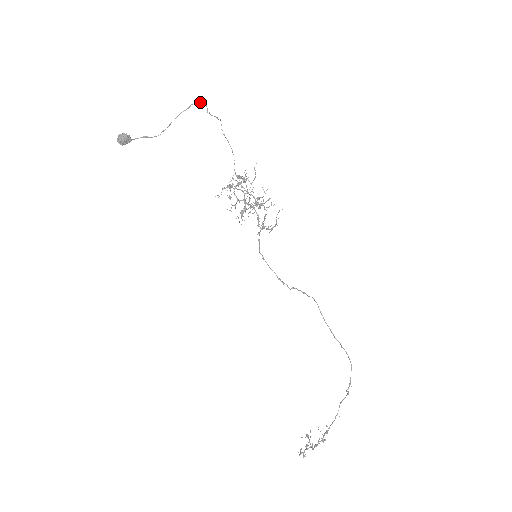
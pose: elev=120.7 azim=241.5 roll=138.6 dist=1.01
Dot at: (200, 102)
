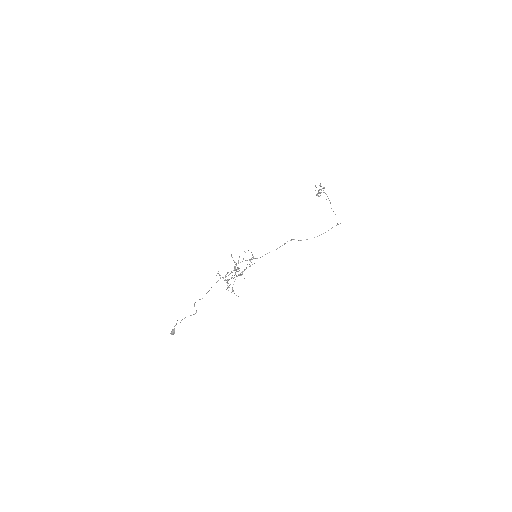
Dot at: occluded
